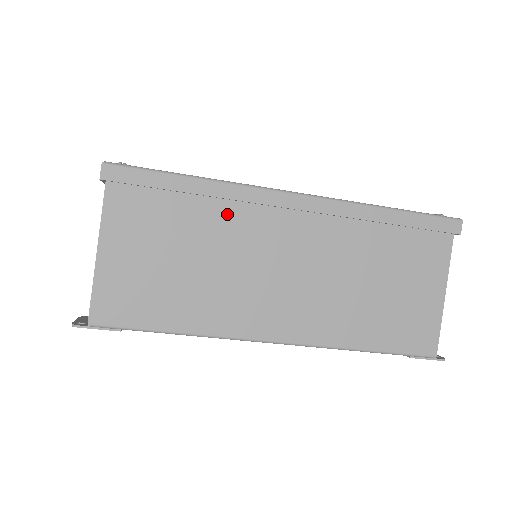
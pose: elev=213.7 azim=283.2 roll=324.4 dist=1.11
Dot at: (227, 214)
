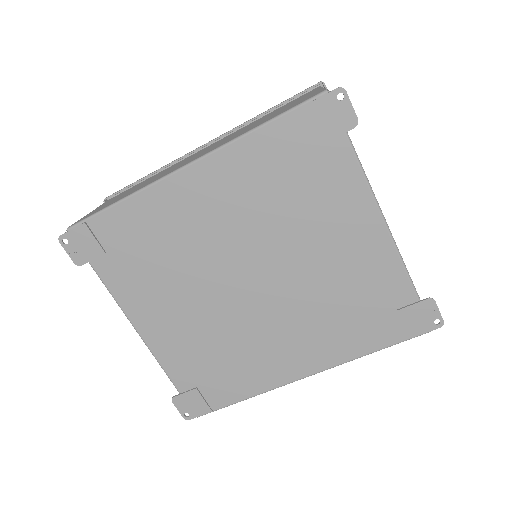
Dot at: occluded
